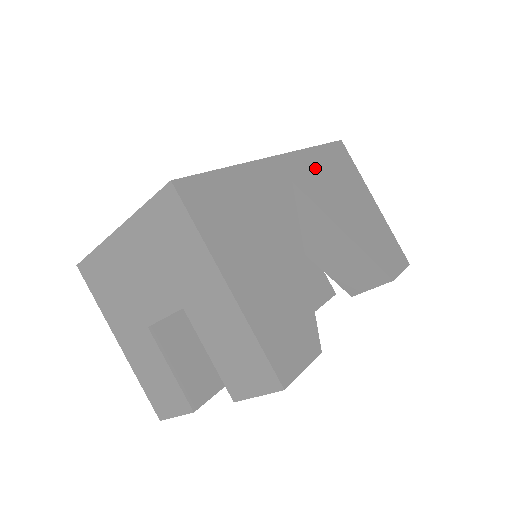
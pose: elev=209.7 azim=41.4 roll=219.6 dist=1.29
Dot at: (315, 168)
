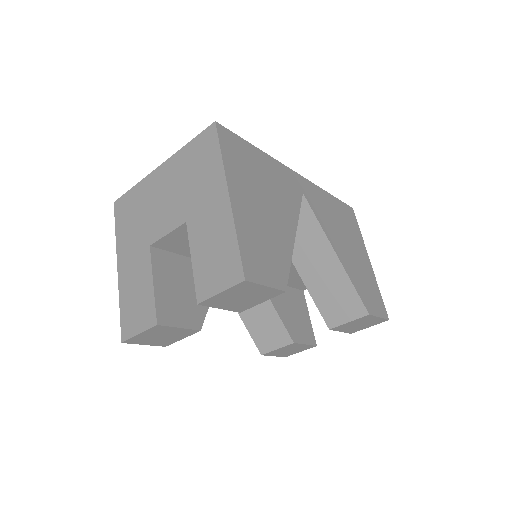
Dot at: (325, 203)
